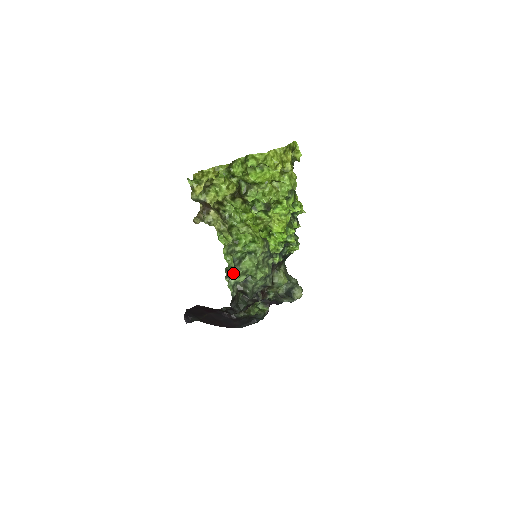
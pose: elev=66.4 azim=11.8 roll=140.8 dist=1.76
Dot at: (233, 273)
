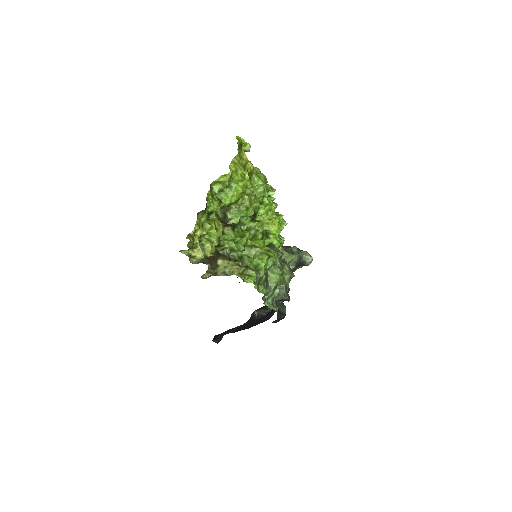
Dot at: occluded
